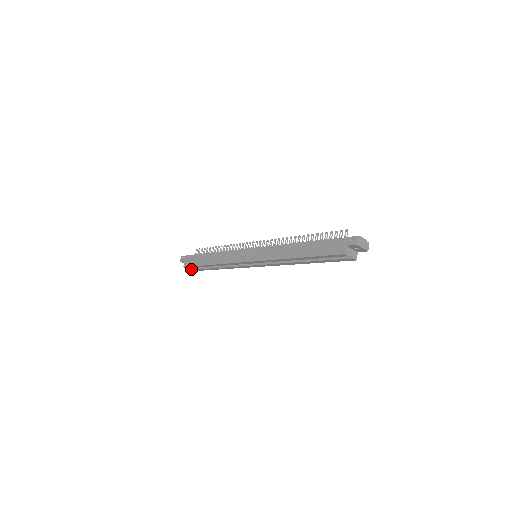
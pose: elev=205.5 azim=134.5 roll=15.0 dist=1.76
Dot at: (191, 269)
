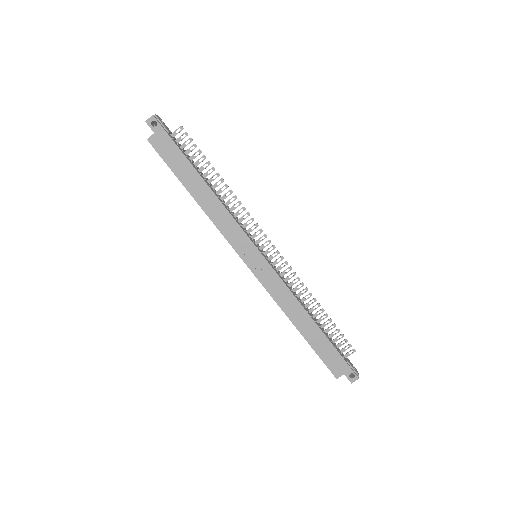
Dot at: occluded
